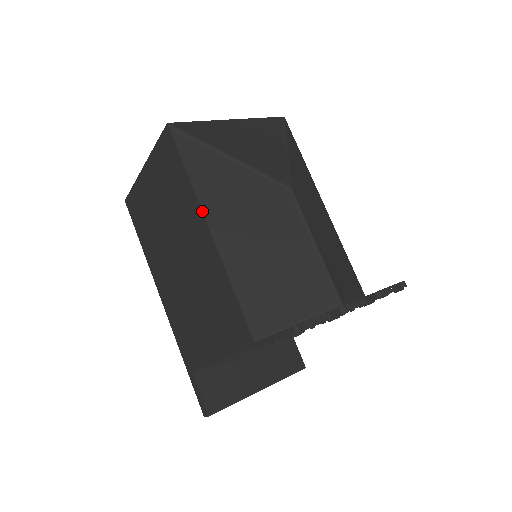
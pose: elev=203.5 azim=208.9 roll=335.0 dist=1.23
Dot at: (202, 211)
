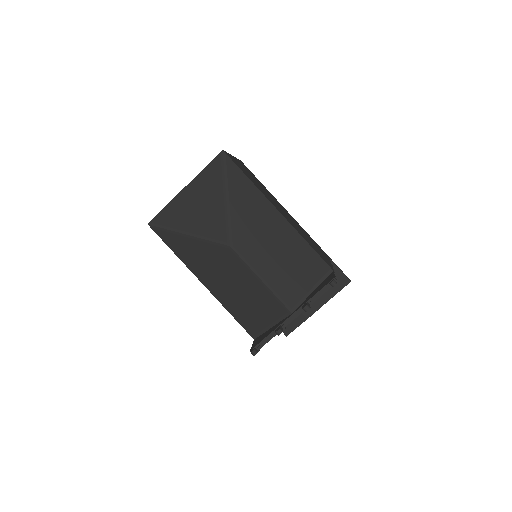
Dot at: (193, 273)
